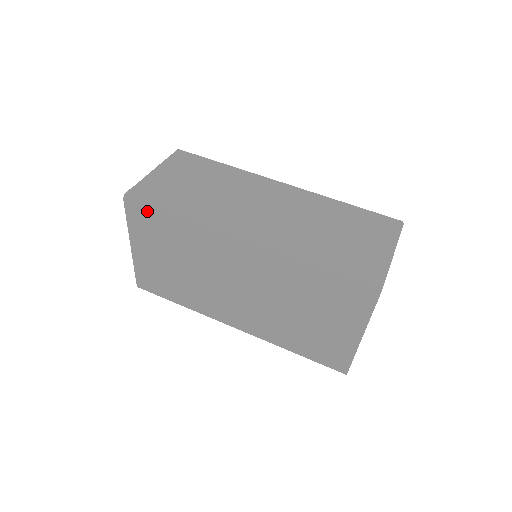
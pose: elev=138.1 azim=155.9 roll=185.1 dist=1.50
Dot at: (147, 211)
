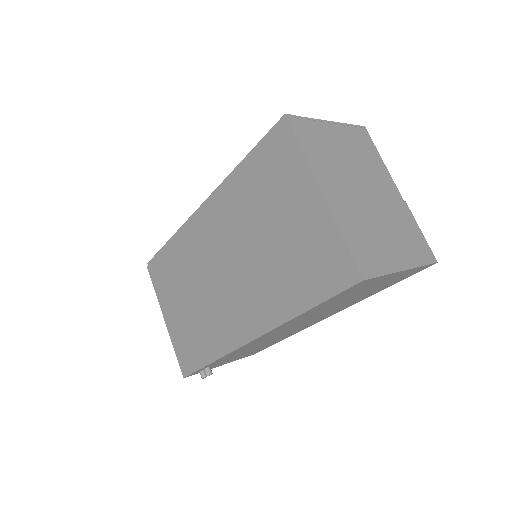
Dot at: (158, 261)
